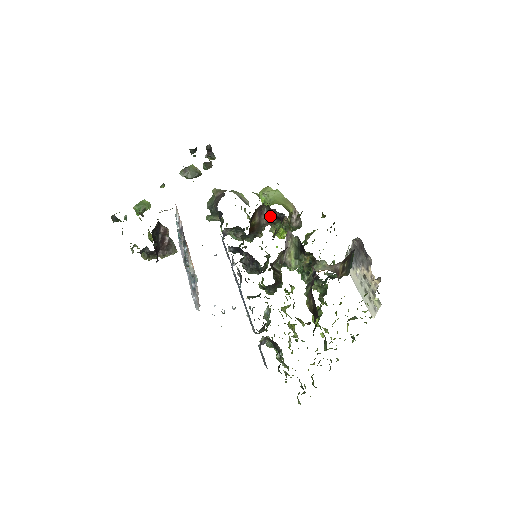
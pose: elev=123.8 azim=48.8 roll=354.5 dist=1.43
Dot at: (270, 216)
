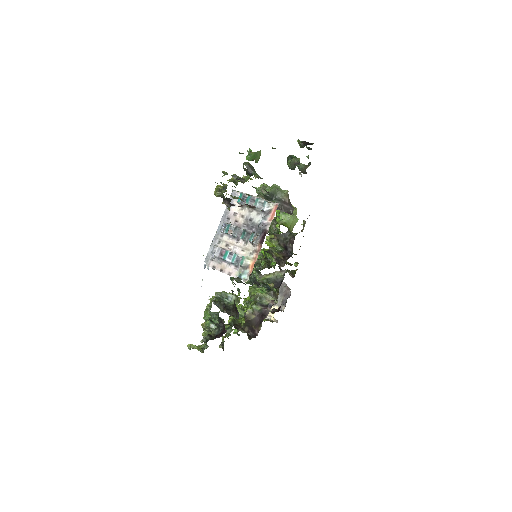
Dot at: (283, 239)
